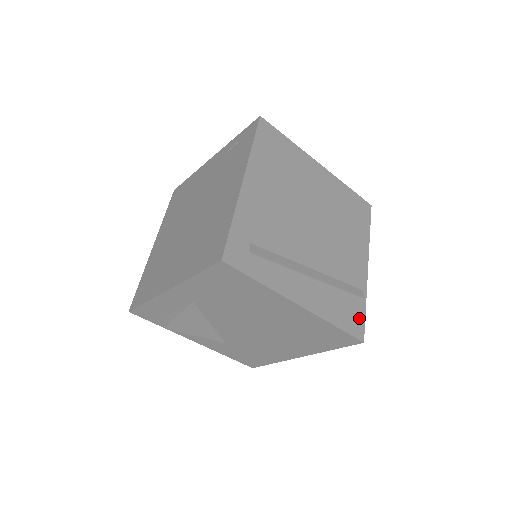
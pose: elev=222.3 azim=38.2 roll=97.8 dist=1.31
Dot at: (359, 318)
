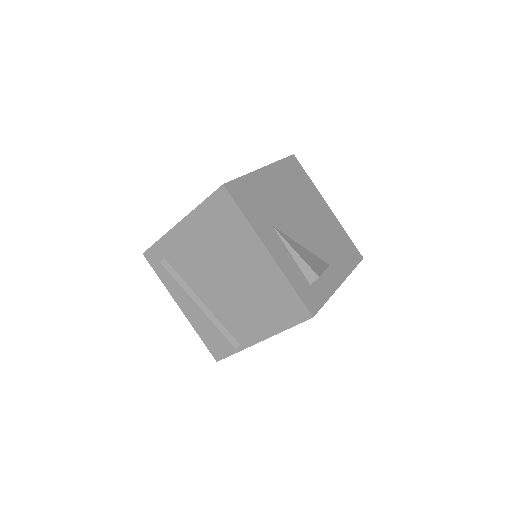
Dot at: (223, 351)
